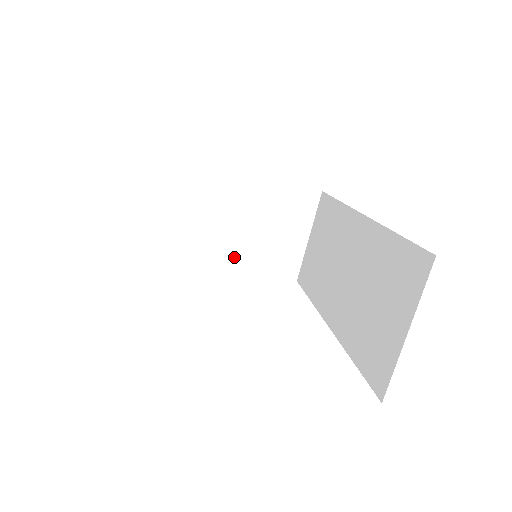
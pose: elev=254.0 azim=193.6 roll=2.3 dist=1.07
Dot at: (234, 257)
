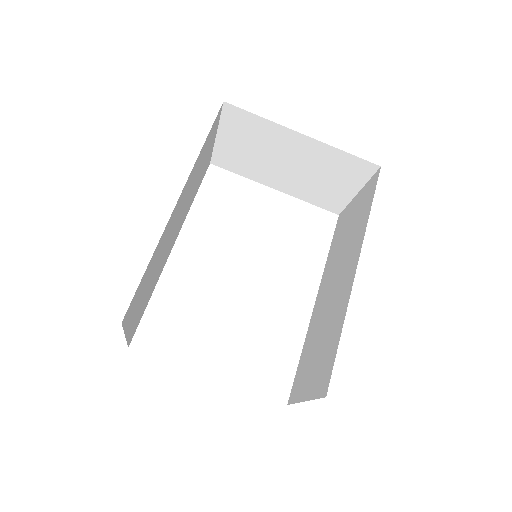
Dot at: (282, 184)
